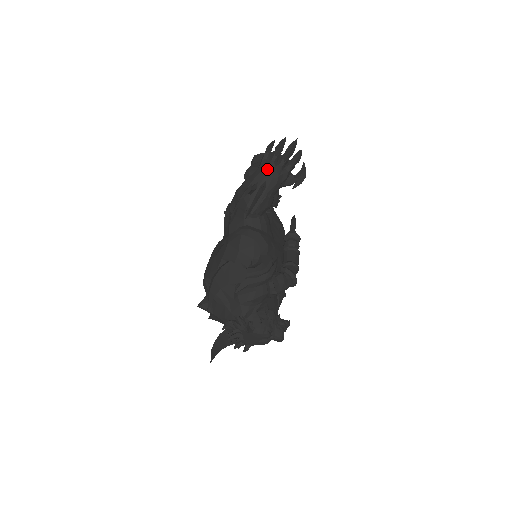
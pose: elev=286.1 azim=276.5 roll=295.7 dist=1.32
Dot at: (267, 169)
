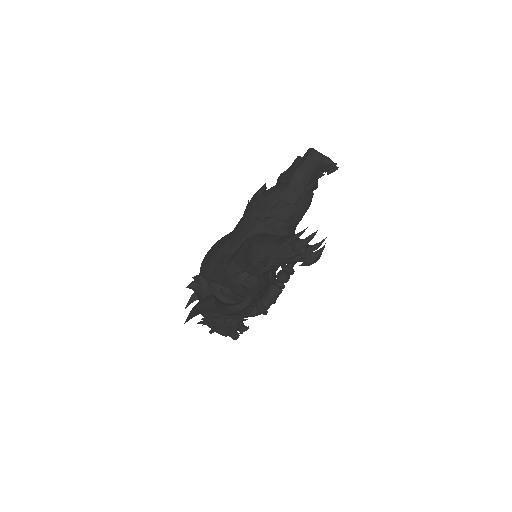
Dot at: (283, 253)
